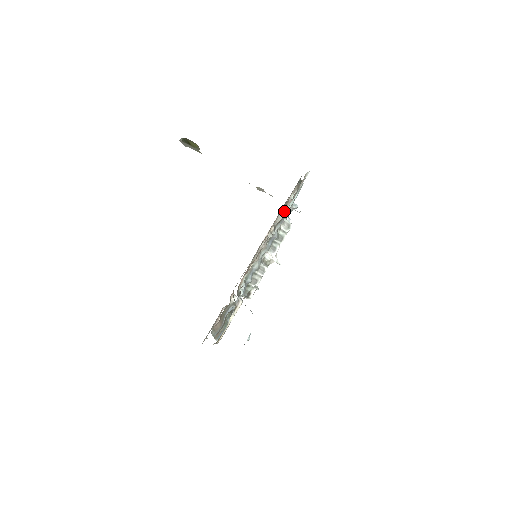
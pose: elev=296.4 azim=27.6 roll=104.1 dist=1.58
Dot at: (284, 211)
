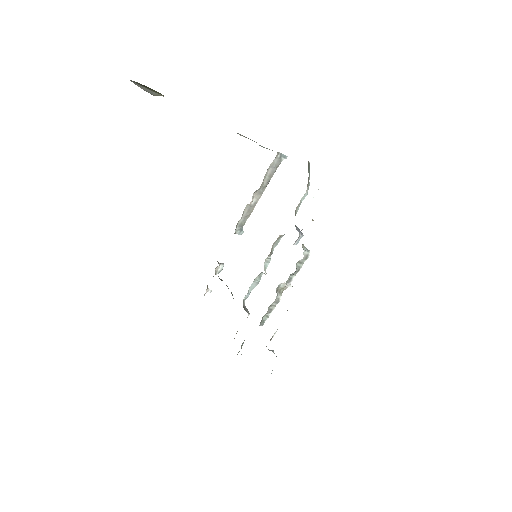
Dot at: occluded
